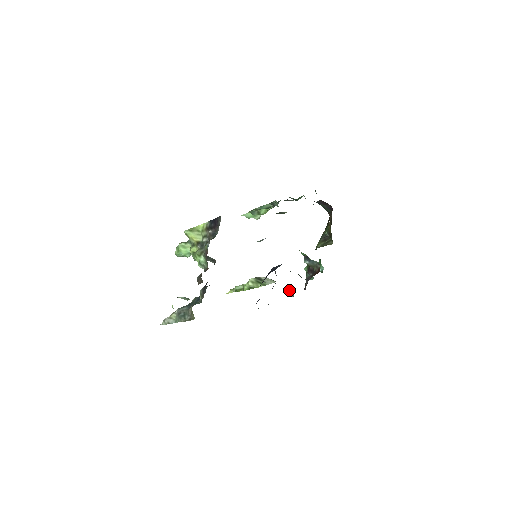
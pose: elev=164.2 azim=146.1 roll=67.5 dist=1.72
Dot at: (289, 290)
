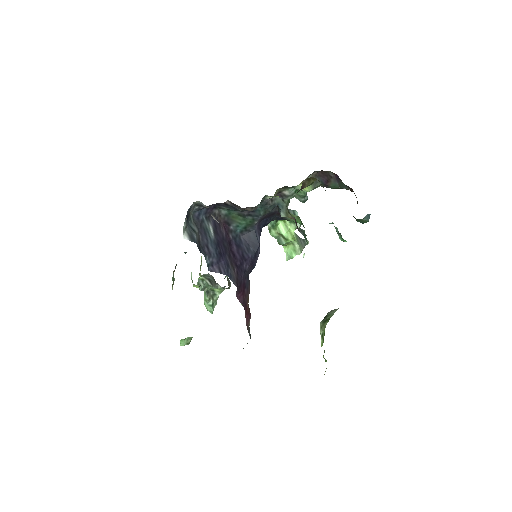
Dot at: (211, 215)
